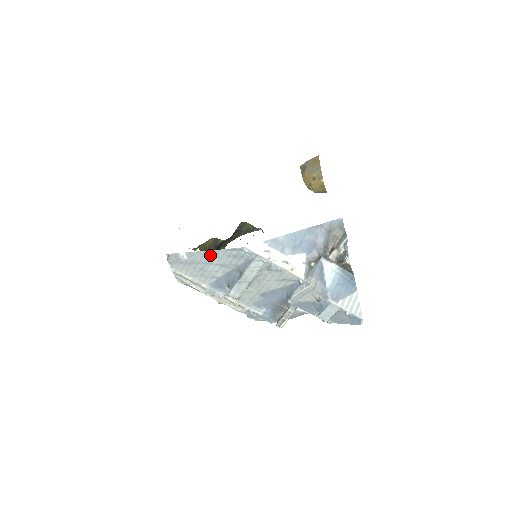
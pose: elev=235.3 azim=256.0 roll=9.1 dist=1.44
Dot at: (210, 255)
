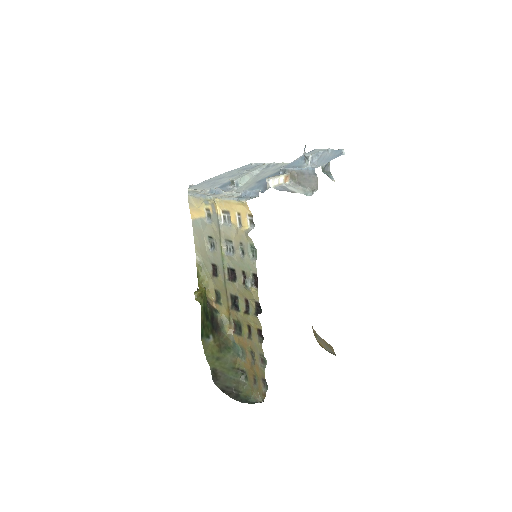
Dot at: (225, 174)
